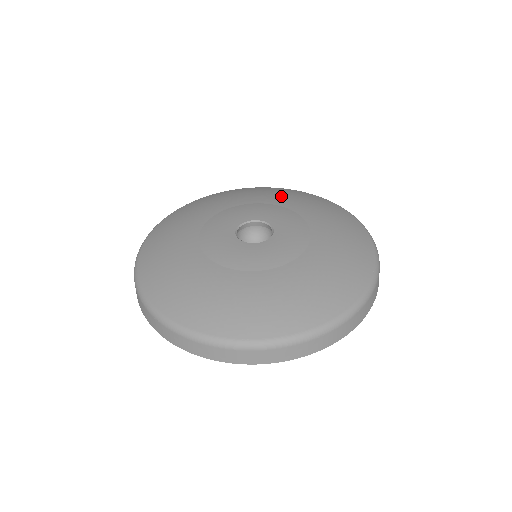
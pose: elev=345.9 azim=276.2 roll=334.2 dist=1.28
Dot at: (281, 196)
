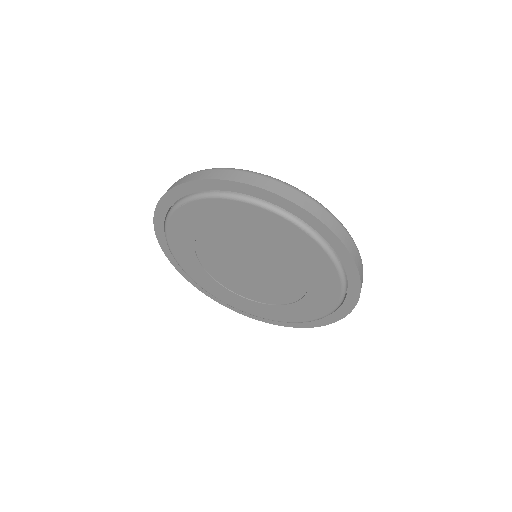
Dot at: occluded
